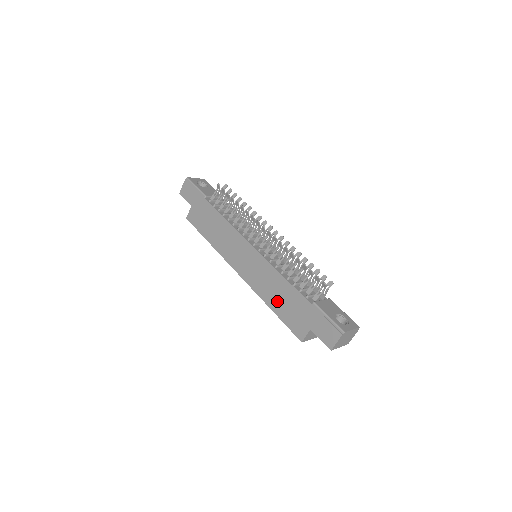
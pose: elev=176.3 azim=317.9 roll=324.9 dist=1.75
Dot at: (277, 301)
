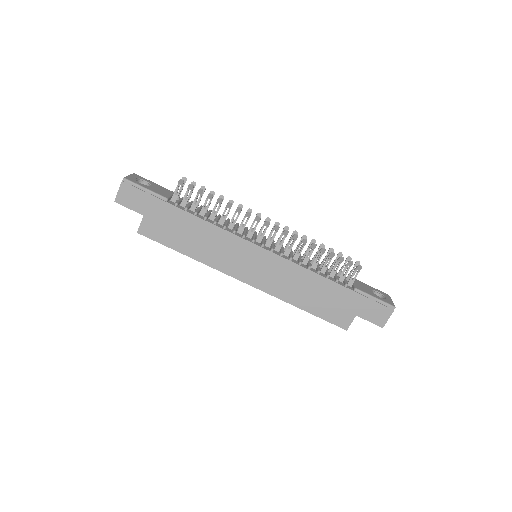
Dot at: (309, 299)
